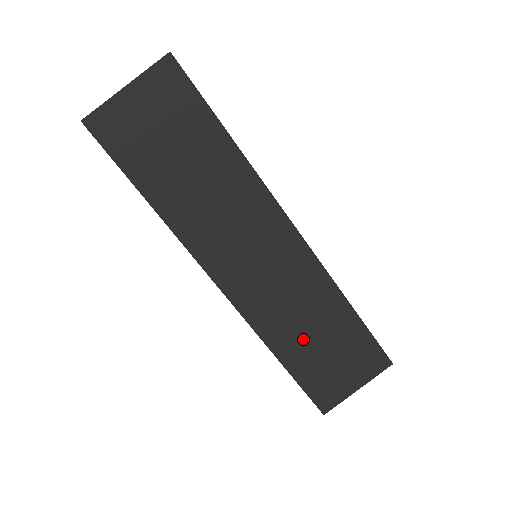
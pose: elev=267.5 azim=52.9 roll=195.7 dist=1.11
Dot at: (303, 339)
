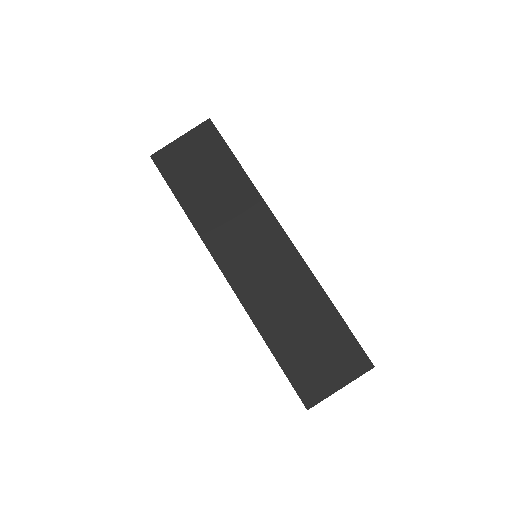
Dot at: (289, 329)
